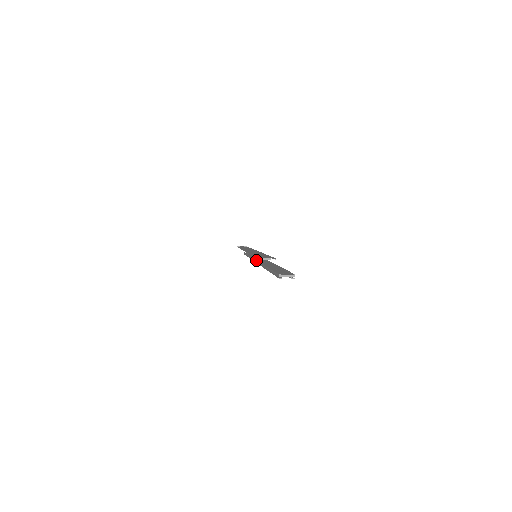
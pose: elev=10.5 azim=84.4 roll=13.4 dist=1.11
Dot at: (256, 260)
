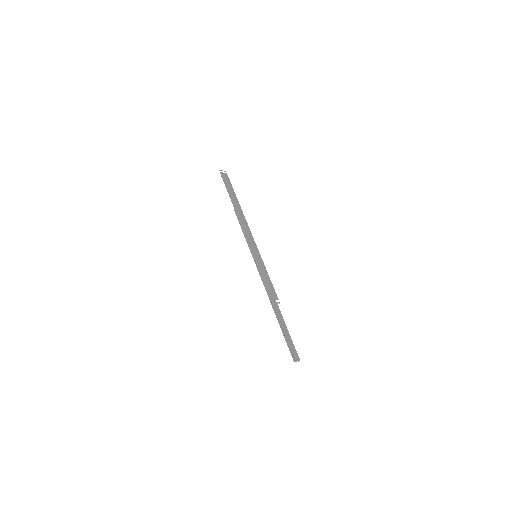
Dot at: (264, 283)
